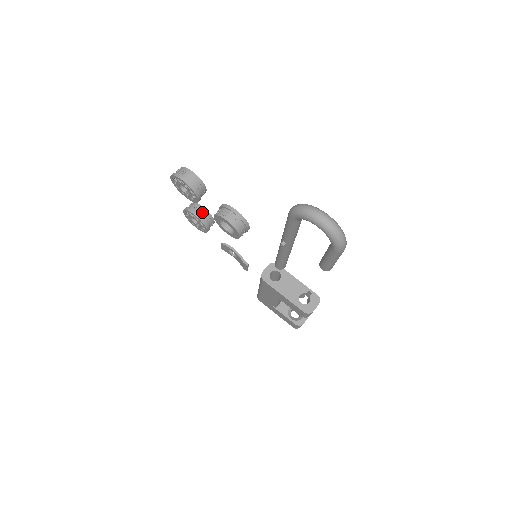
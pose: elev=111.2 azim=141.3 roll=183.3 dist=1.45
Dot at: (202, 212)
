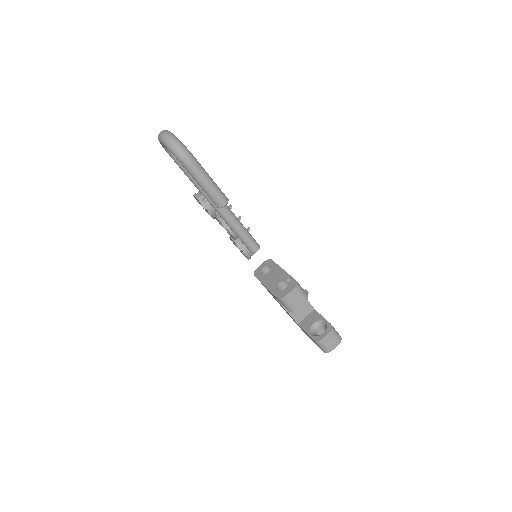
Dot at: occluded
